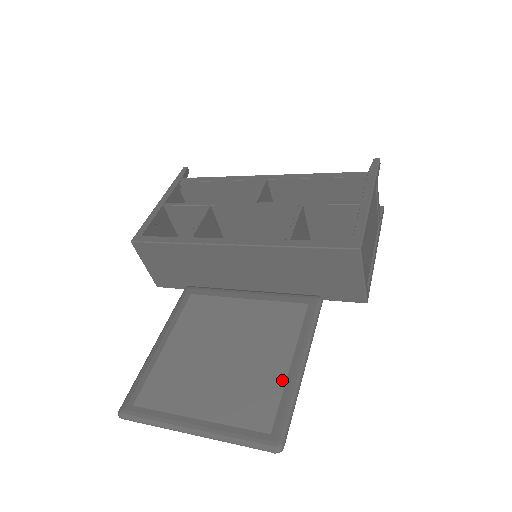
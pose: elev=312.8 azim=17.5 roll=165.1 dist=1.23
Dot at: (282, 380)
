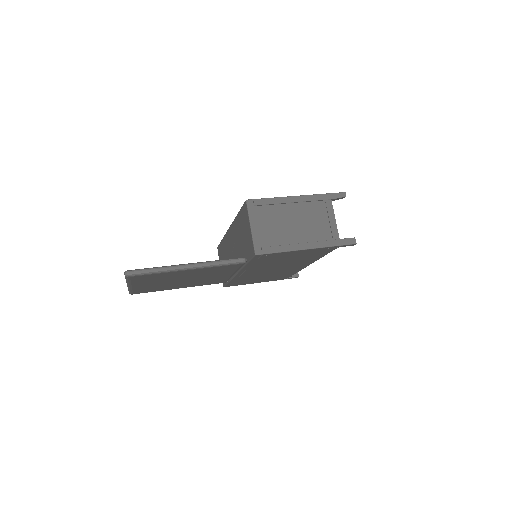
Dot at: occluded
